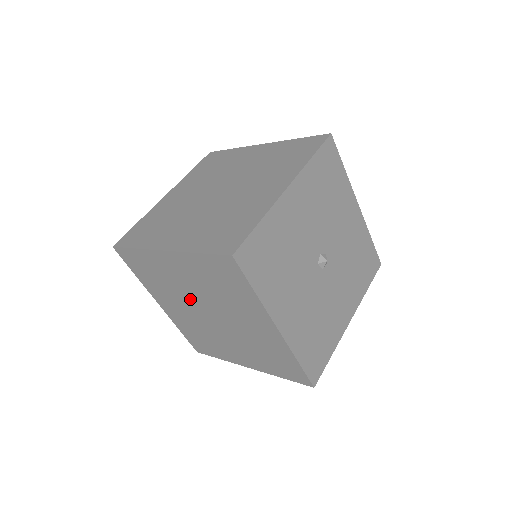
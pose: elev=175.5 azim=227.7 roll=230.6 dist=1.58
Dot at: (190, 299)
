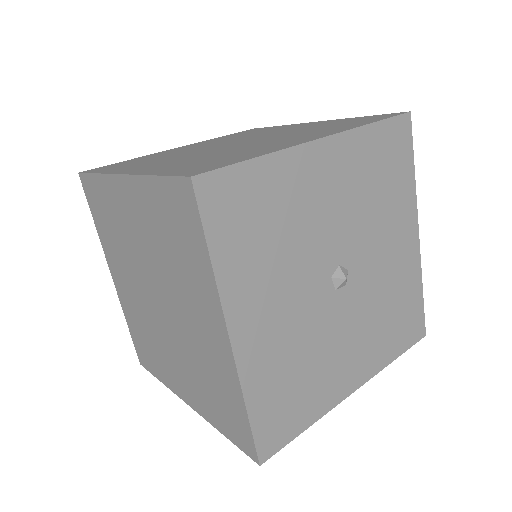
Dot at: (140, 268)
